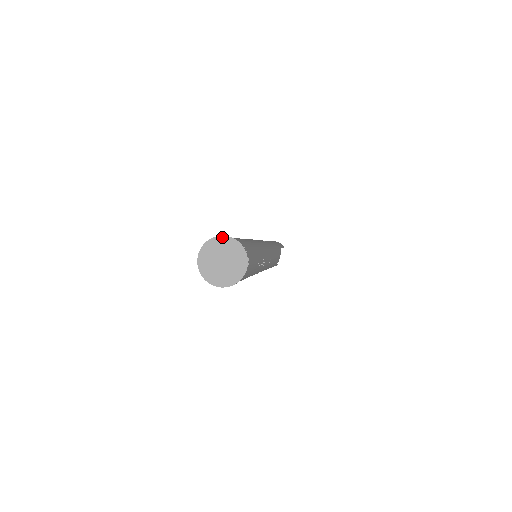
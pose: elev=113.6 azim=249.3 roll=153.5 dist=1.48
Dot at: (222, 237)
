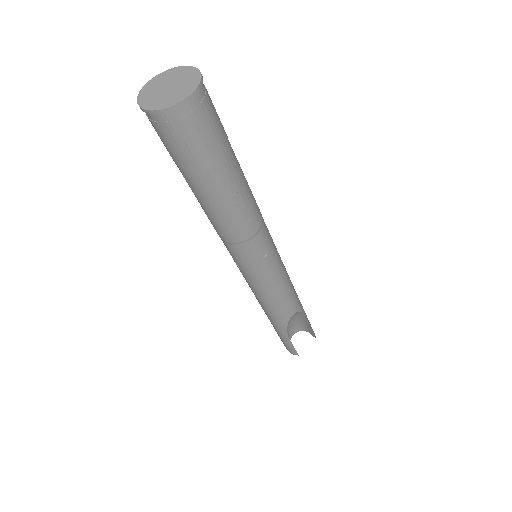
Dot at: (187, 67)
